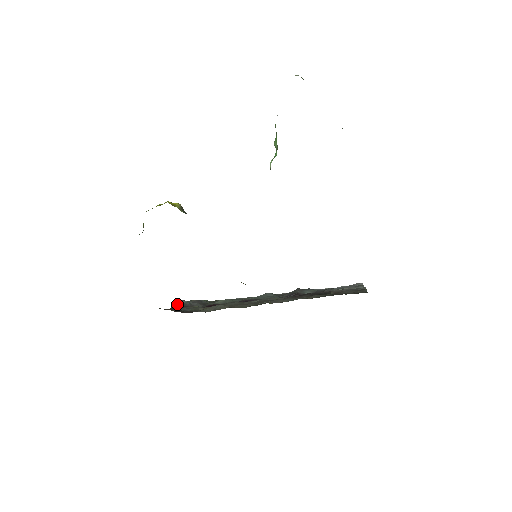
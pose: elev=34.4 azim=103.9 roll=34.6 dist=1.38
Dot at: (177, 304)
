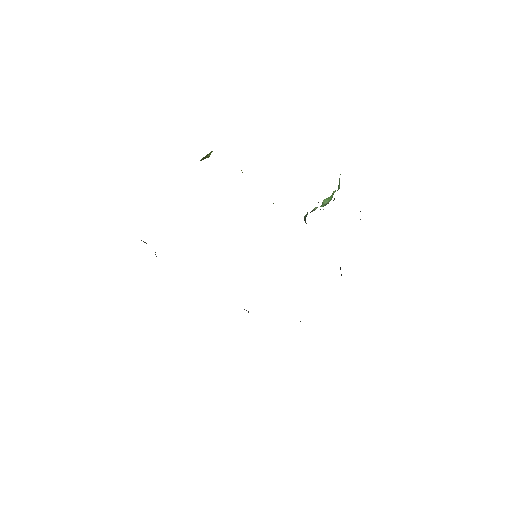
Dot at: (145, 242)
